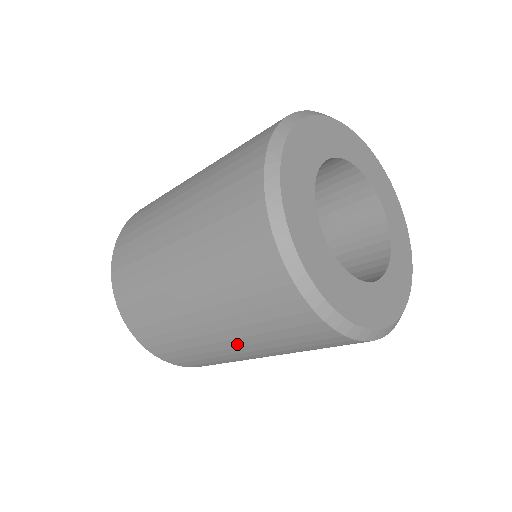
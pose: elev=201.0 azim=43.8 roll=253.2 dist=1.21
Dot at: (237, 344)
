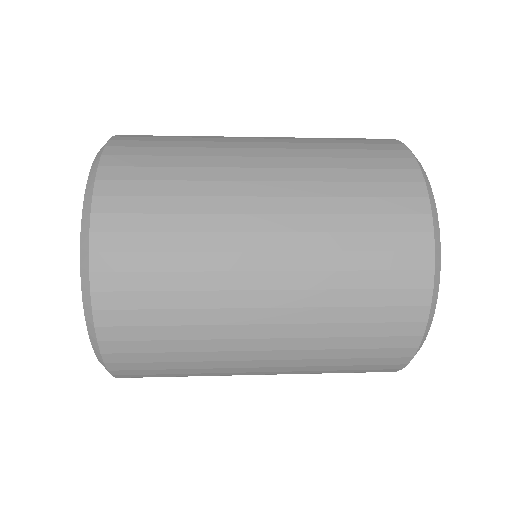
Dot at: (278, 356)
